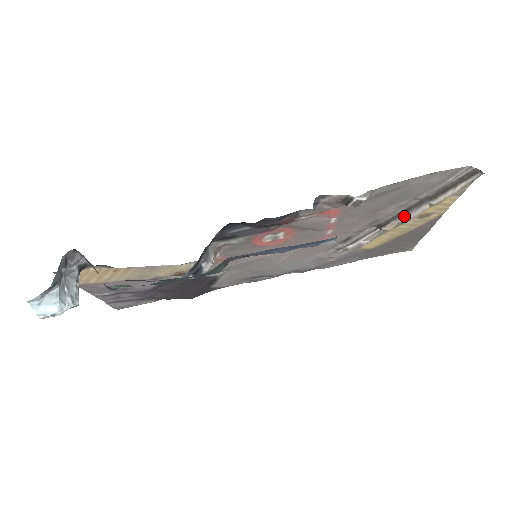
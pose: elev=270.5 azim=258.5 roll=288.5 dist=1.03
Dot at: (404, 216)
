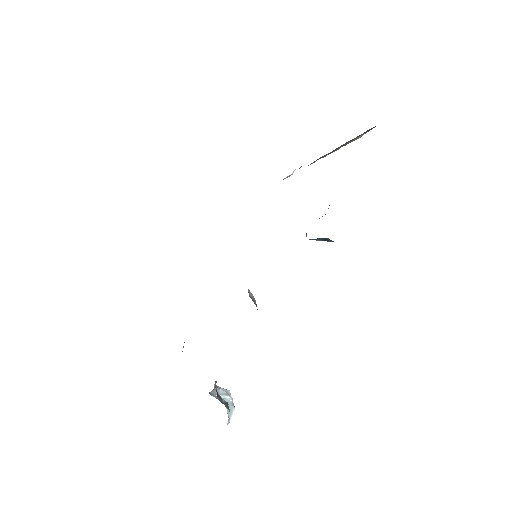
Dot at: (323, 157)
